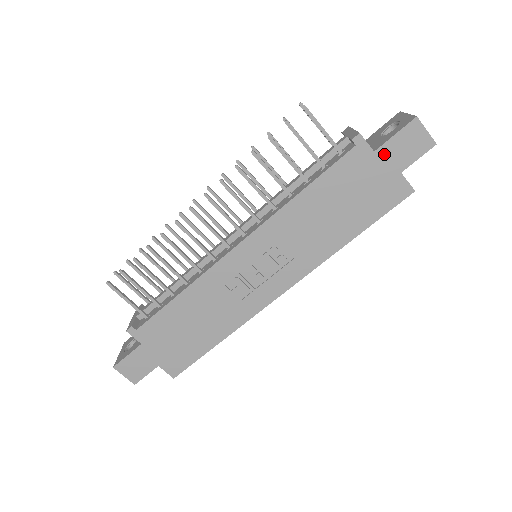
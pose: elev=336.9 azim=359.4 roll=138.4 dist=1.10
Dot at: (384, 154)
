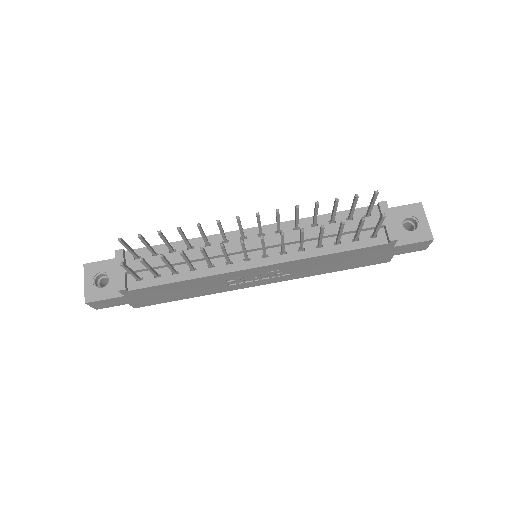
Dot at: (397, 248)
